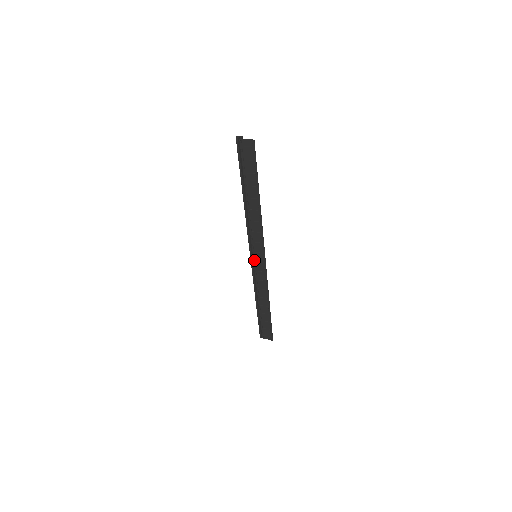
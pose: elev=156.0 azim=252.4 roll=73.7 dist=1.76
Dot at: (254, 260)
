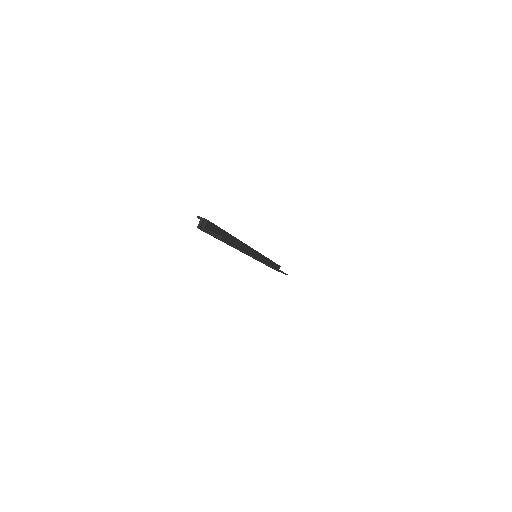
Dot at: (254, 258)
